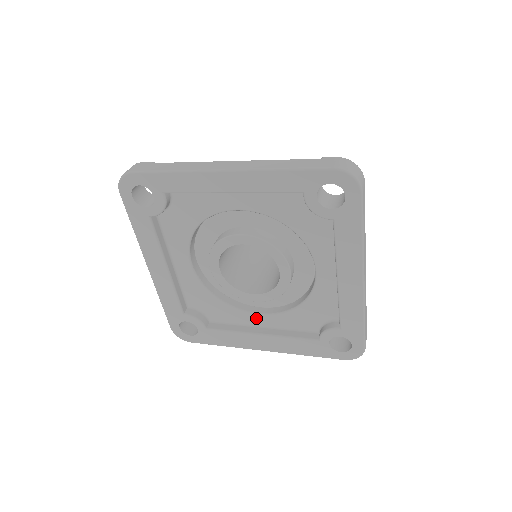
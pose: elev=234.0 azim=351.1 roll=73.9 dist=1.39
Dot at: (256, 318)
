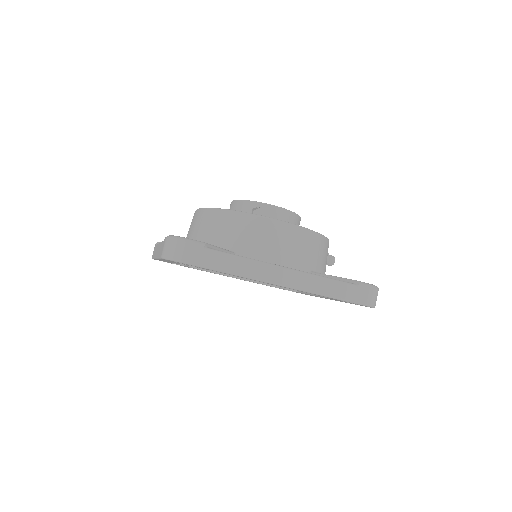
Dot at: occluded
